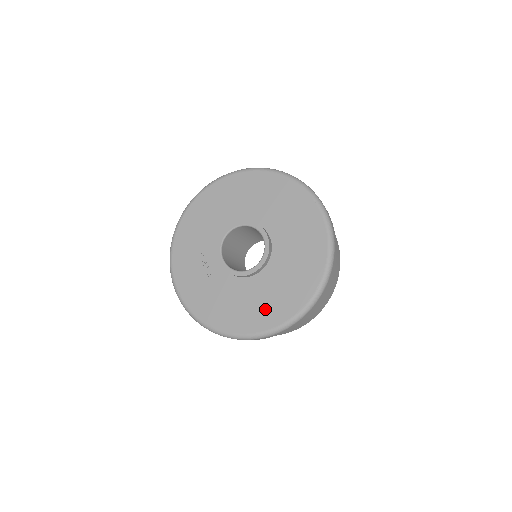
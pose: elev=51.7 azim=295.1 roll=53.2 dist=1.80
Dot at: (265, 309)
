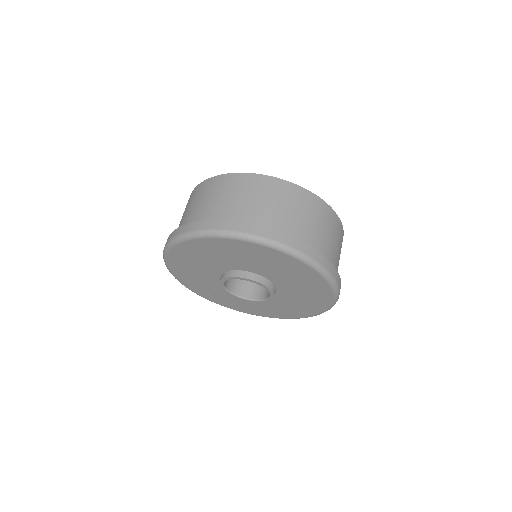
Dot at: (288, 311)
